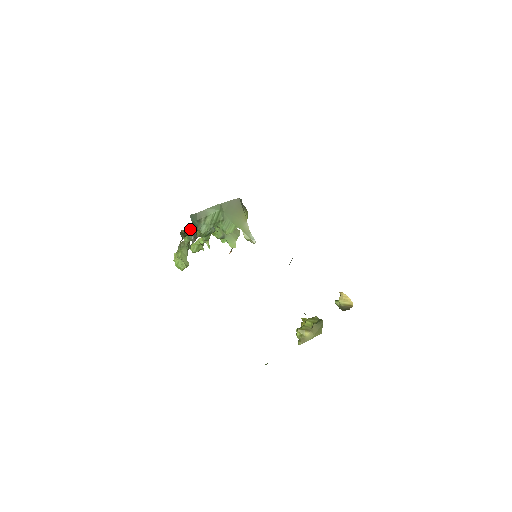
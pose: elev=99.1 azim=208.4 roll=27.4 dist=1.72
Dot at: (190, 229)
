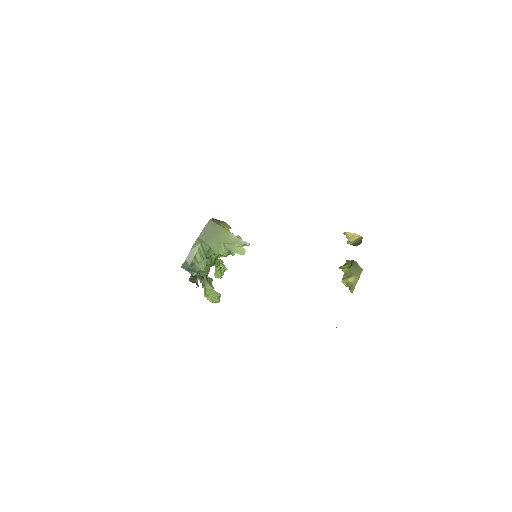
Dot at: occluded
